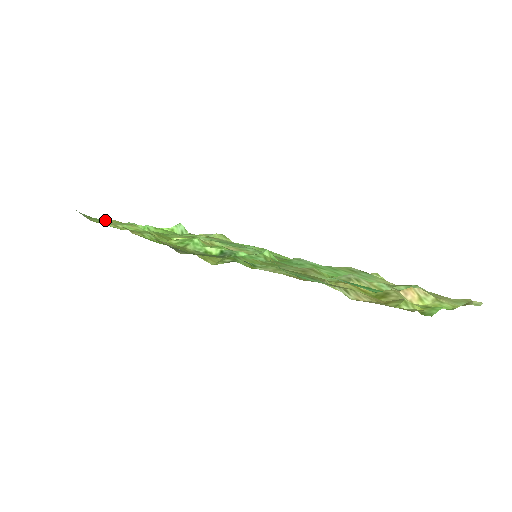
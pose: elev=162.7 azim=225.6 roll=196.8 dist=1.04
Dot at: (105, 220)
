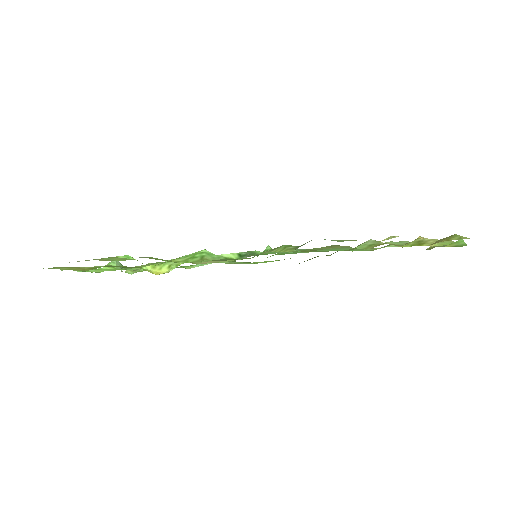
Dot at: (49, 268)
